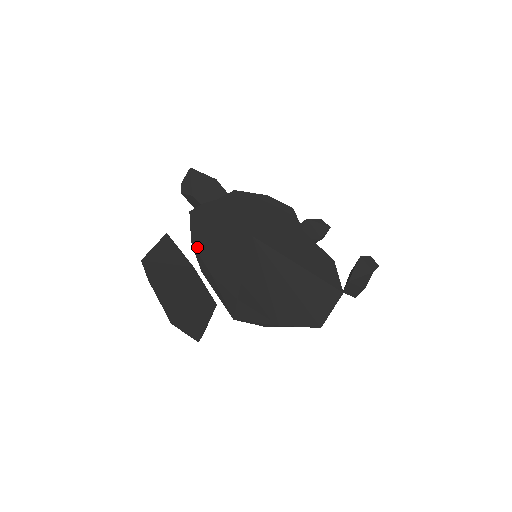
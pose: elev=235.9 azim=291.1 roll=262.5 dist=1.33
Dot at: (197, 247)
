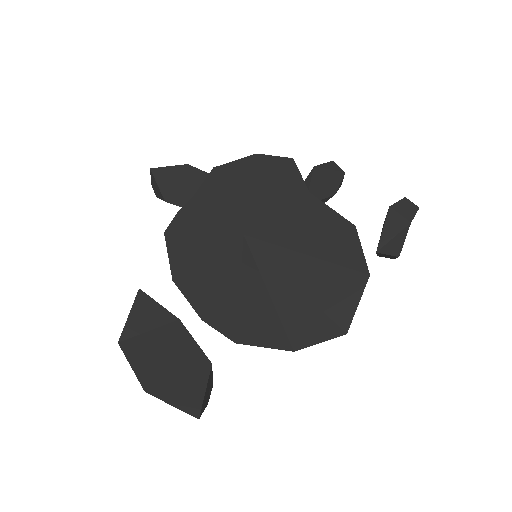
Dot at: (180, 285)
